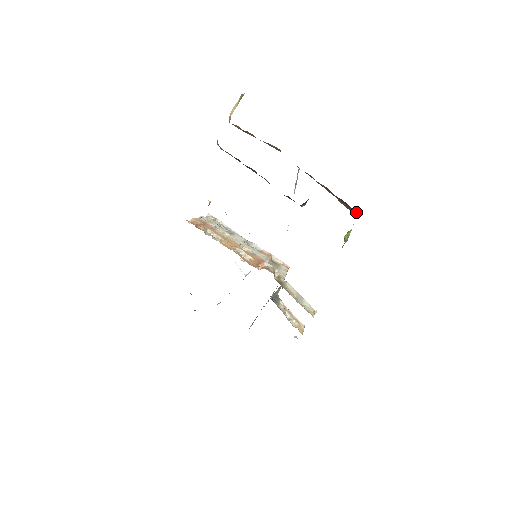
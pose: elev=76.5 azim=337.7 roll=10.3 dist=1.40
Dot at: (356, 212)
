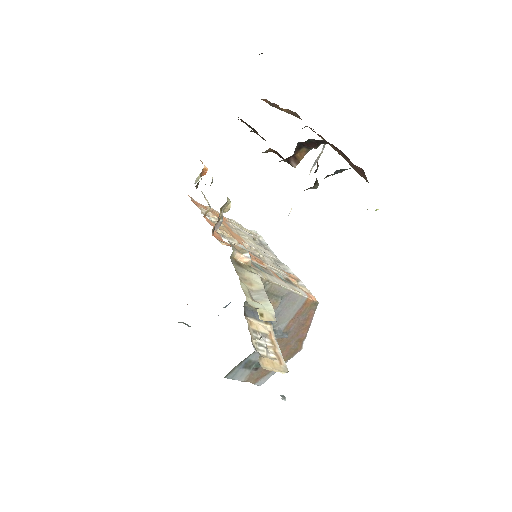
Dot at: (359, 168)
